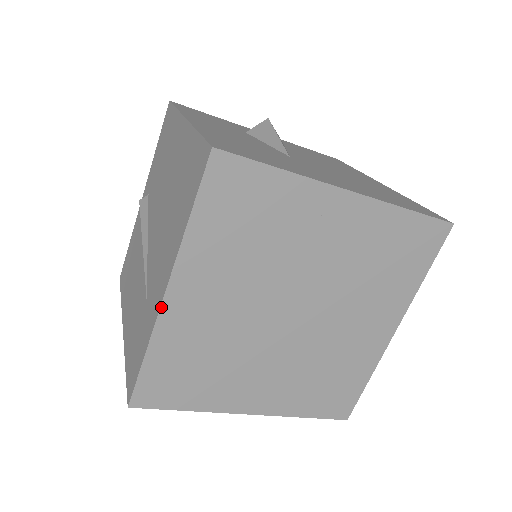
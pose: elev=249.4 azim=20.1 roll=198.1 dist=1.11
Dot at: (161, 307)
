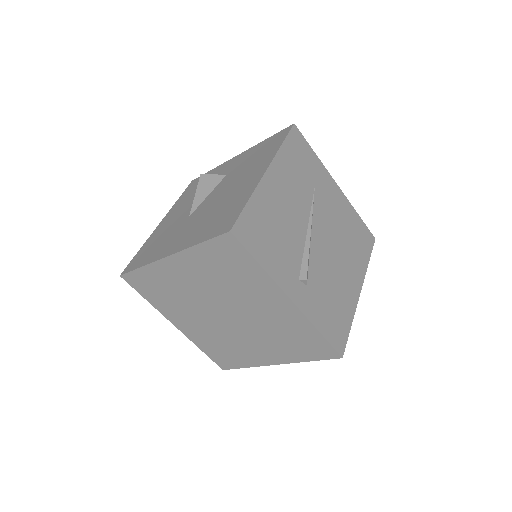
Dot at: occluded
